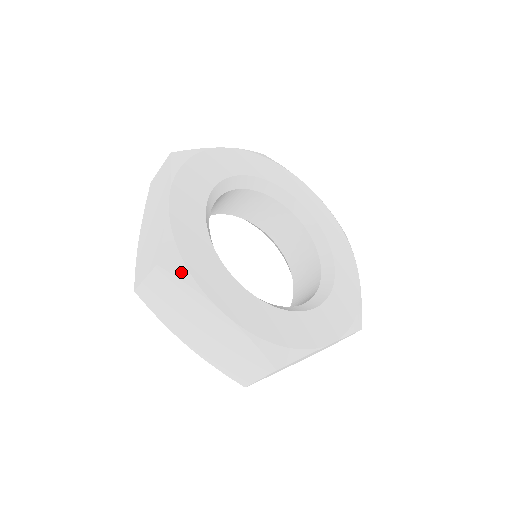
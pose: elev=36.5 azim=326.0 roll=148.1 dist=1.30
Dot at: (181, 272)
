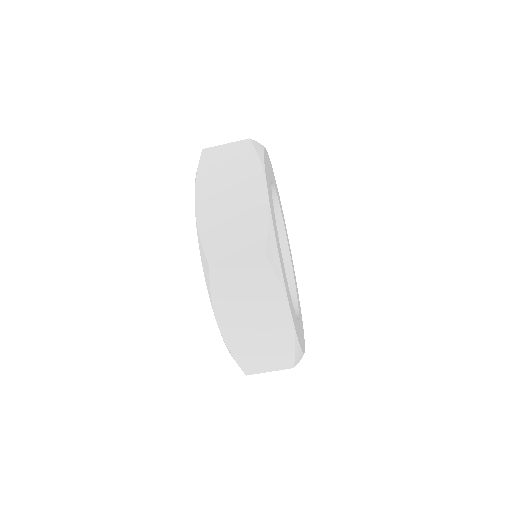
Dot at: (278, 269)
